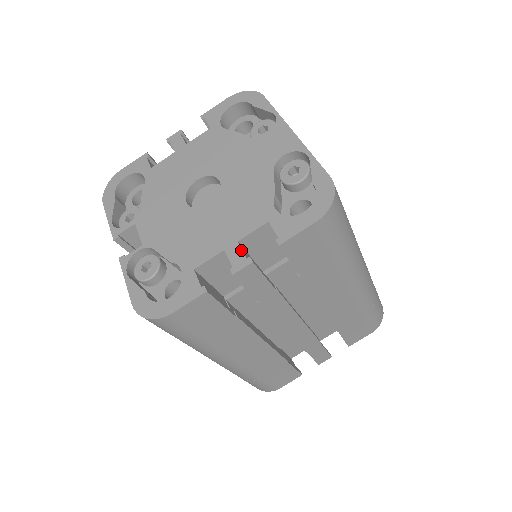
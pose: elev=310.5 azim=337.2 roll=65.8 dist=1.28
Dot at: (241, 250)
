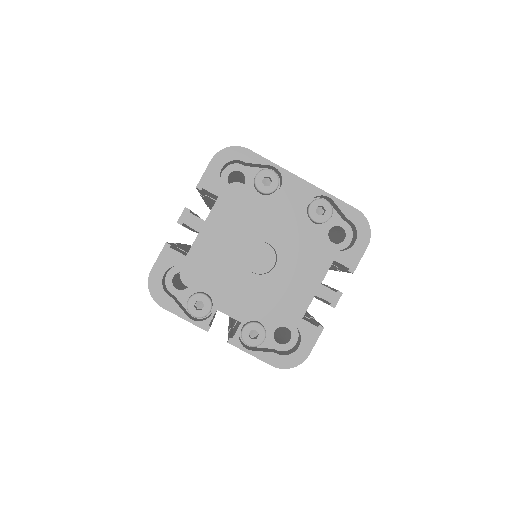
Dot at: (328, 289)
